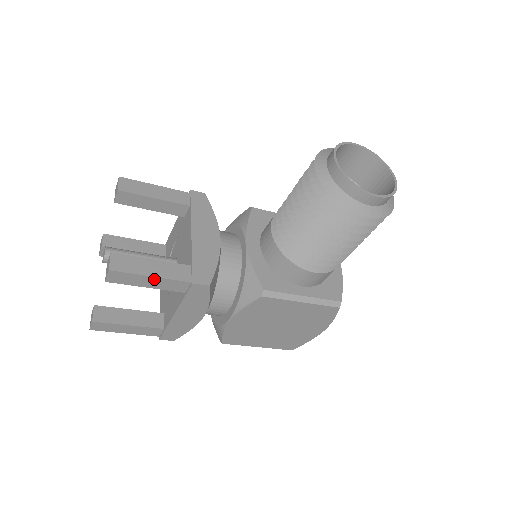
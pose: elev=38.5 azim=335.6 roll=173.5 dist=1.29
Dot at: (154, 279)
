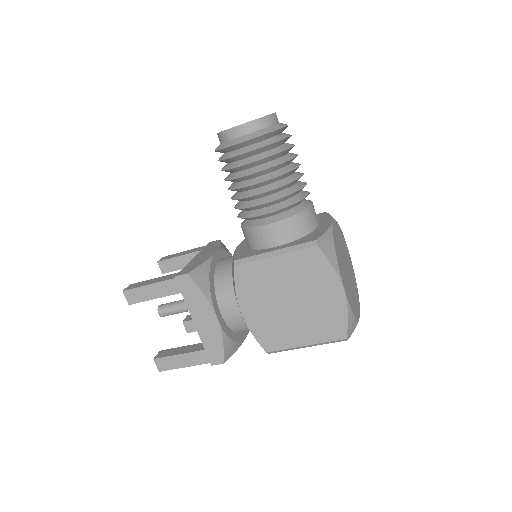
Dot at: (152, 287)
